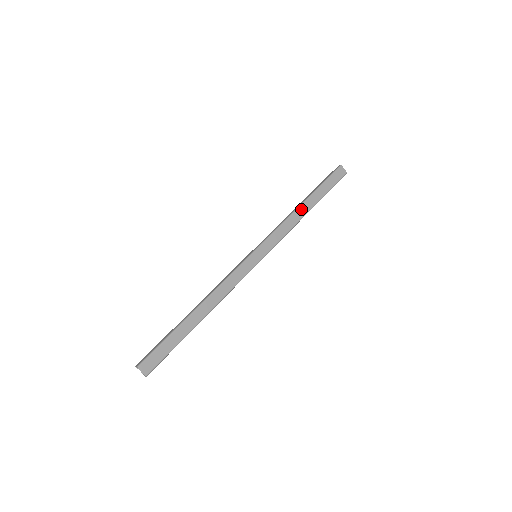
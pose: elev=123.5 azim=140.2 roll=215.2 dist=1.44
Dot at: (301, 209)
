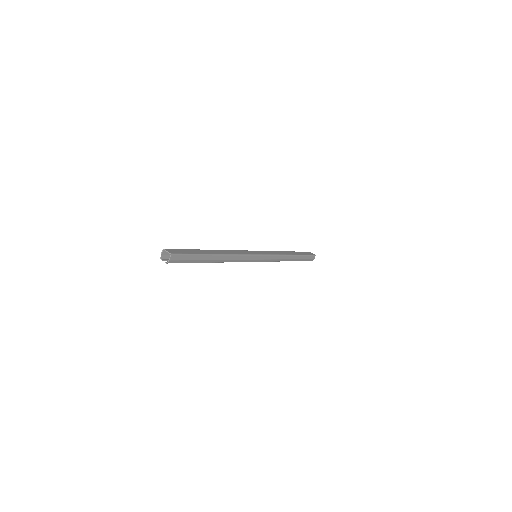
Dot at: (285, 252)
